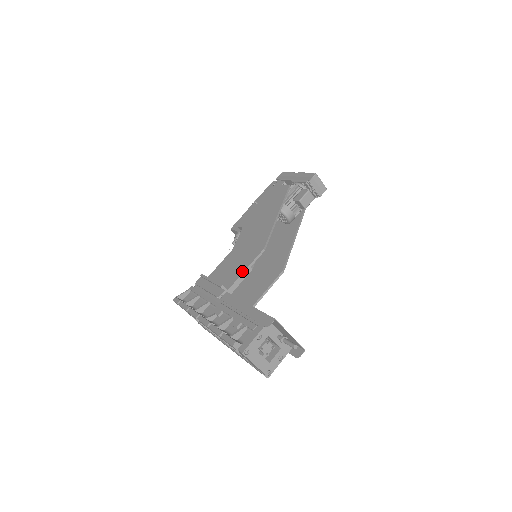
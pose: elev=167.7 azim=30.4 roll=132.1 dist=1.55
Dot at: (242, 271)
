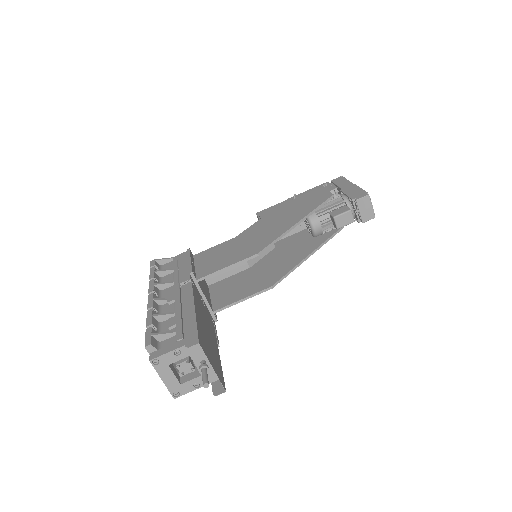
Dot at: (222, 267)
